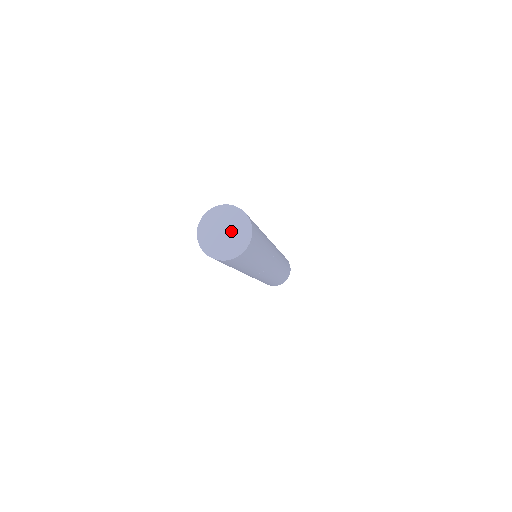
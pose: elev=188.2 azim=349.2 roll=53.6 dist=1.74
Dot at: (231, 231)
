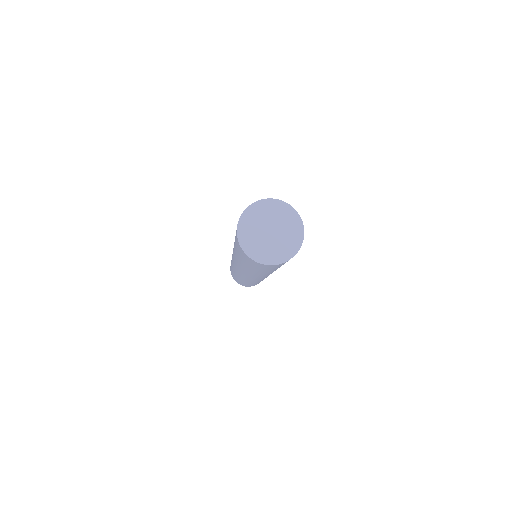
Dot at: (279, 231)
